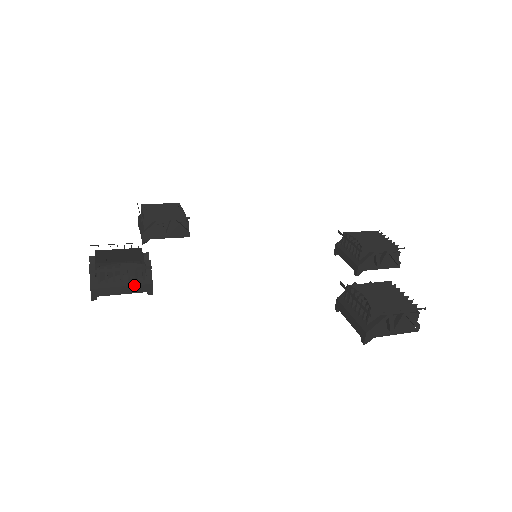
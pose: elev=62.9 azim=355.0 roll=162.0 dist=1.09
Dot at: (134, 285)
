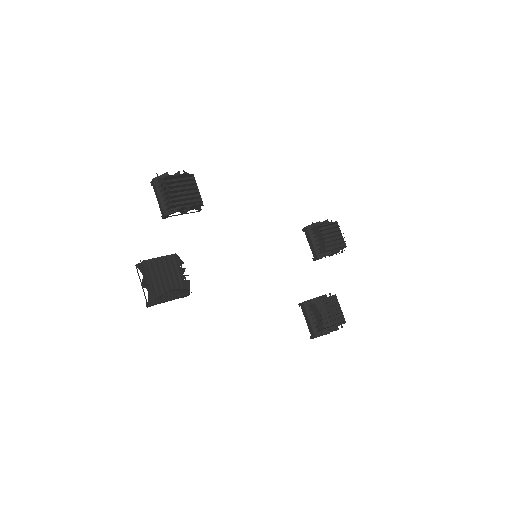
Dot at: (178, 298)
